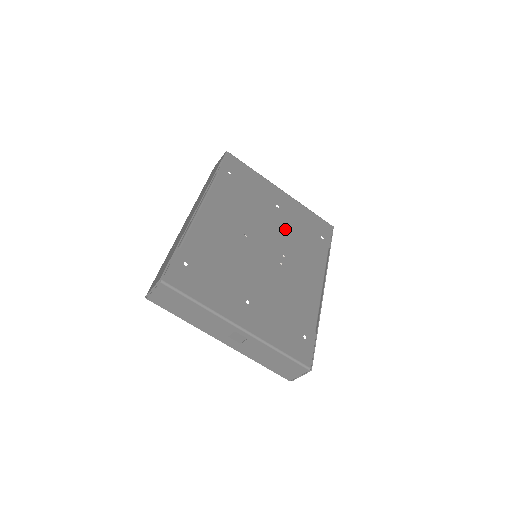
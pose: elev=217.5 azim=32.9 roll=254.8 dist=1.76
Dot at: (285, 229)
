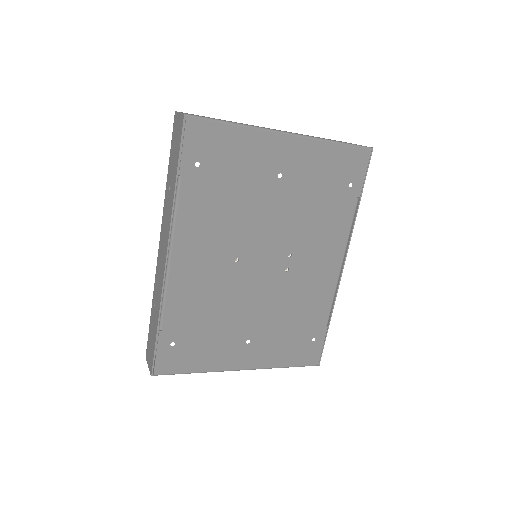
Dot at: (292, 211)
